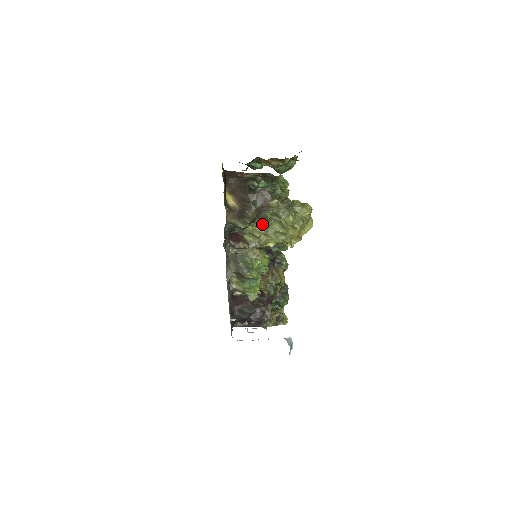
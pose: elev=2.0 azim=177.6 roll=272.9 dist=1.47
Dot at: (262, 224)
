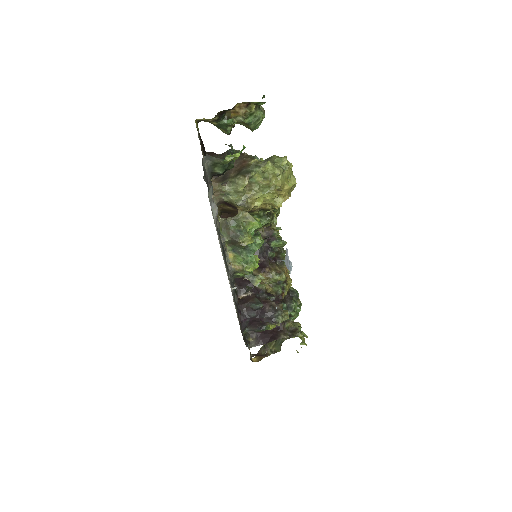
Dot at: (244, 177)
